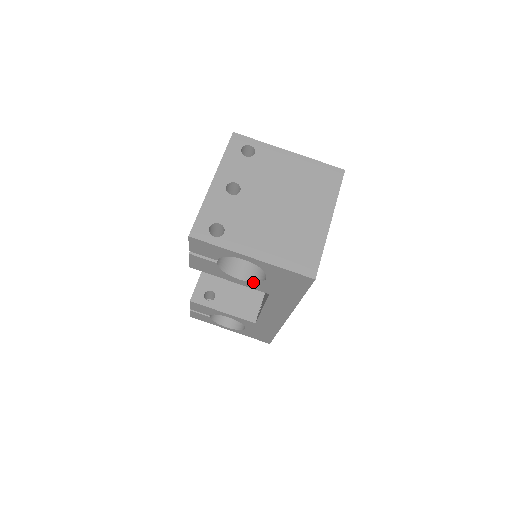
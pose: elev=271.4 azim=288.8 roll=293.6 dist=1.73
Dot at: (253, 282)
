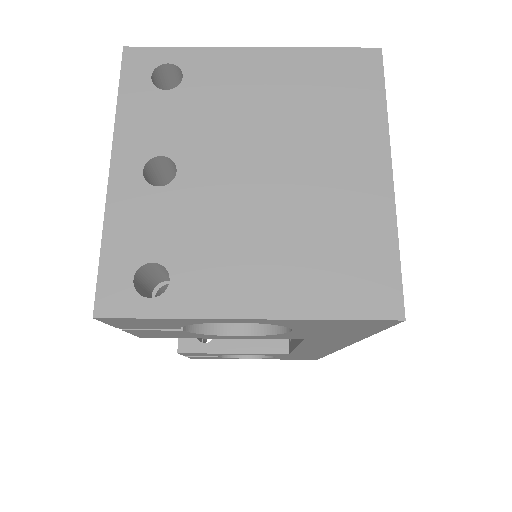
Dot at: (267, 335)
